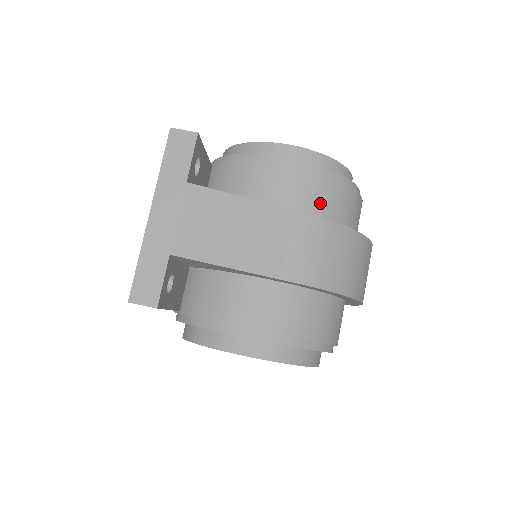
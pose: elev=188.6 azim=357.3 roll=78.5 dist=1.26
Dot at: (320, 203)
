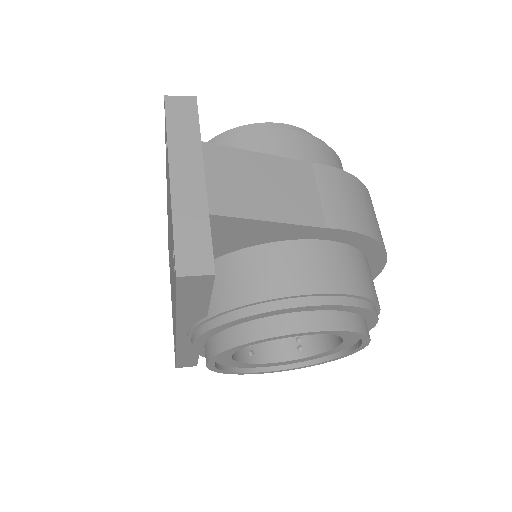
Dot at: occluded
